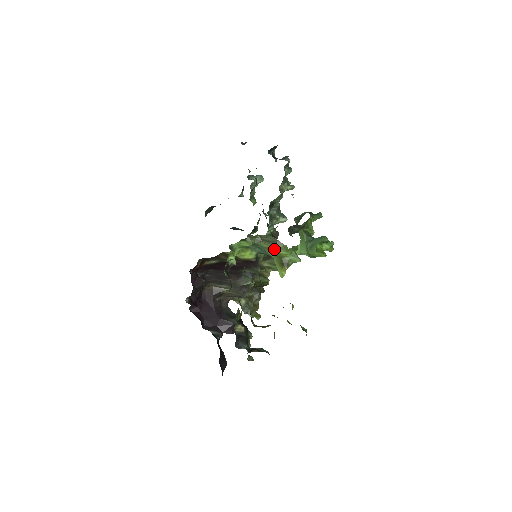
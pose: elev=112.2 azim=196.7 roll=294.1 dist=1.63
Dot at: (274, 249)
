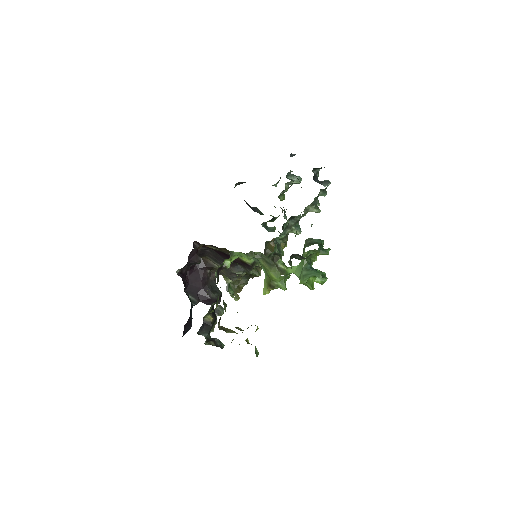
Dot at: (268, 270)
